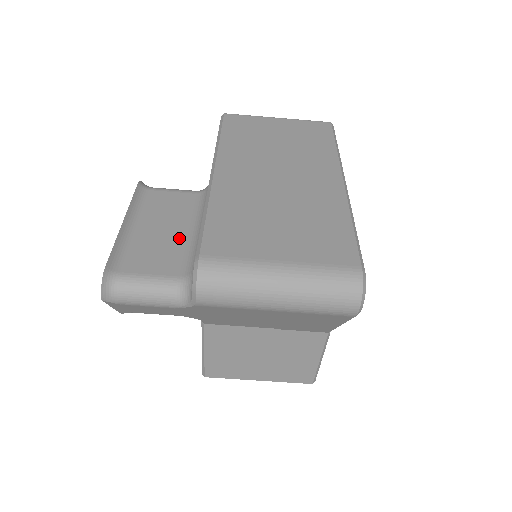
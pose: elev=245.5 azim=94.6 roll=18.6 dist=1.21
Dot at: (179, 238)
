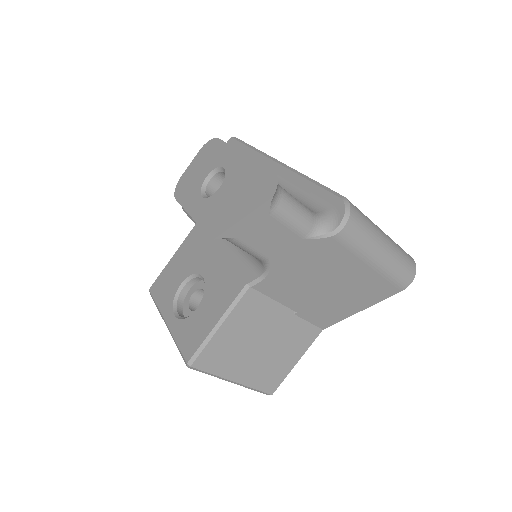
Dot at: occluded
